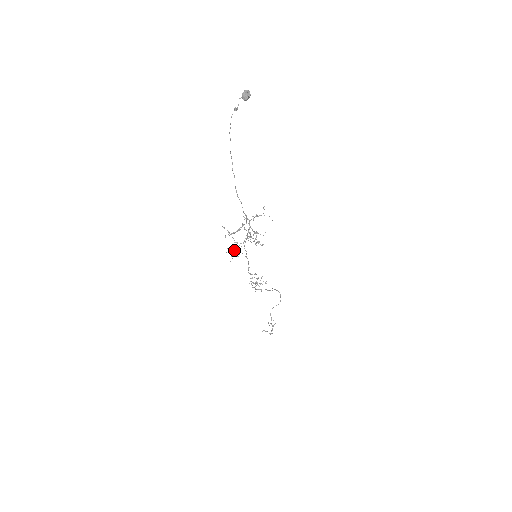
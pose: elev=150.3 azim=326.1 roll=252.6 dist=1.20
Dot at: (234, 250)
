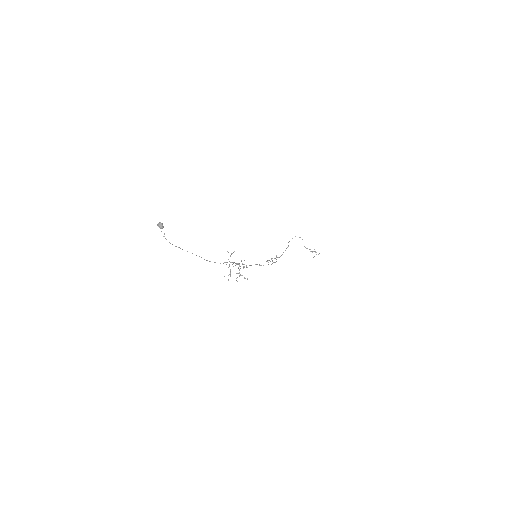
Dot at: occluded
